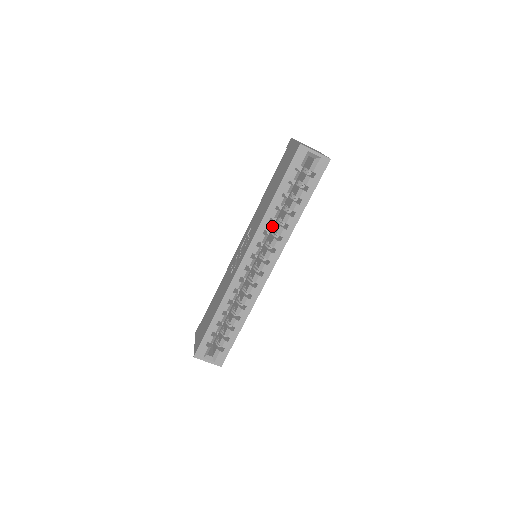
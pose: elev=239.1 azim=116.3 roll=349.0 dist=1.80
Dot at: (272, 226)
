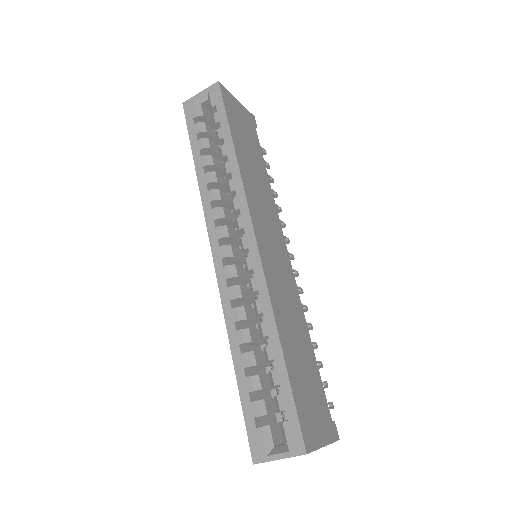
Dot at: (219, 194)
